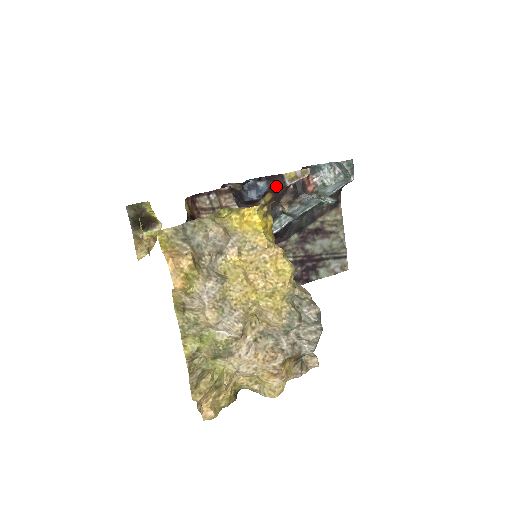
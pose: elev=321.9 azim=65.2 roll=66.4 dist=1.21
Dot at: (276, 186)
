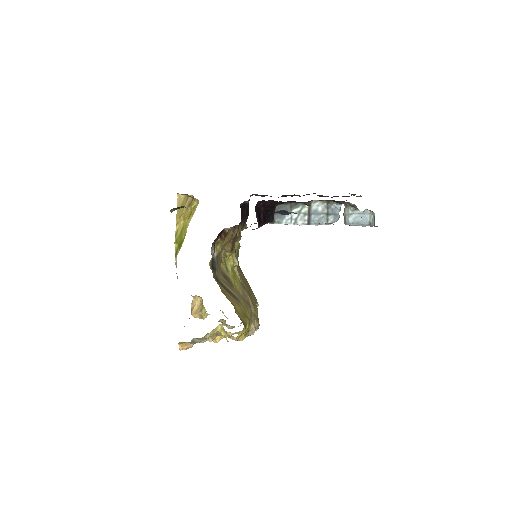
Dot at: occluded
